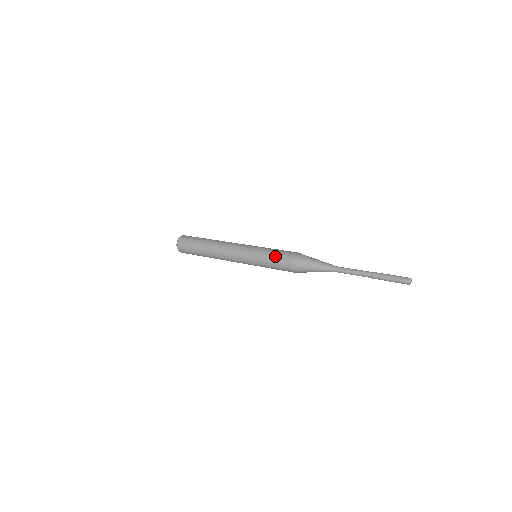
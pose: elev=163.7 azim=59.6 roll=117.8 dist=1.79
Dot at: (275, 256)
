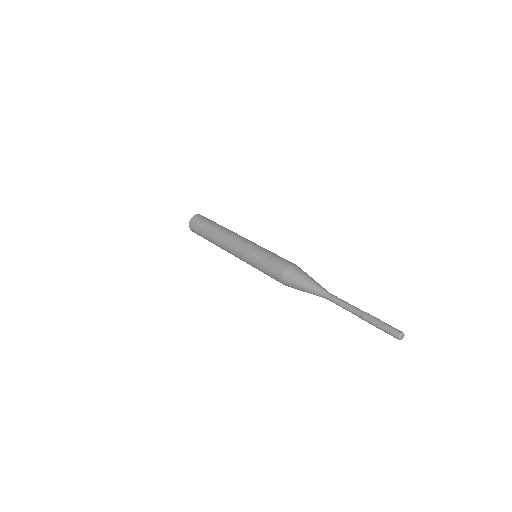
Dot at: (275, 257)
